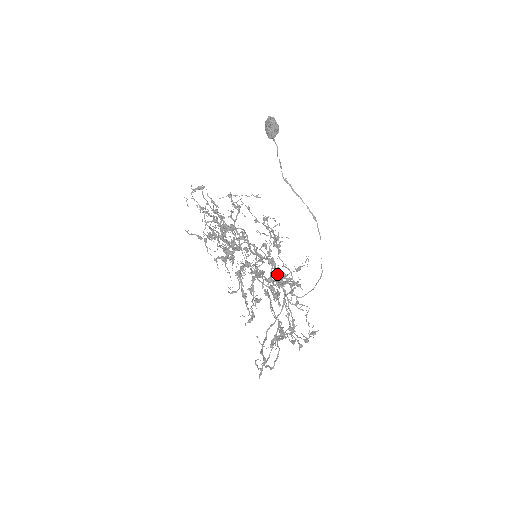
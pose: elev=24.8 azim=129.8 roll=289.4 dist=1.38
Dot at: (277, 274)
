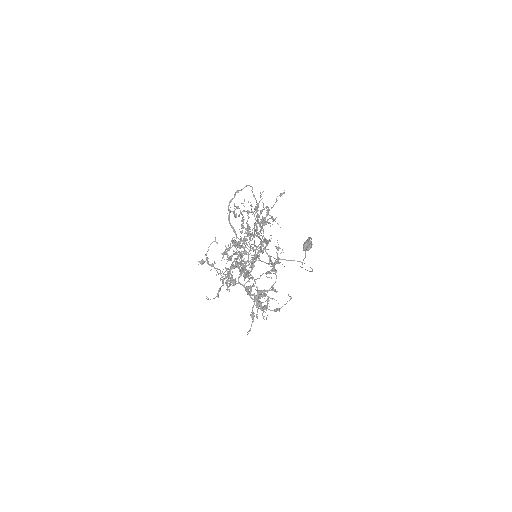
Dot at: (268, 241)
